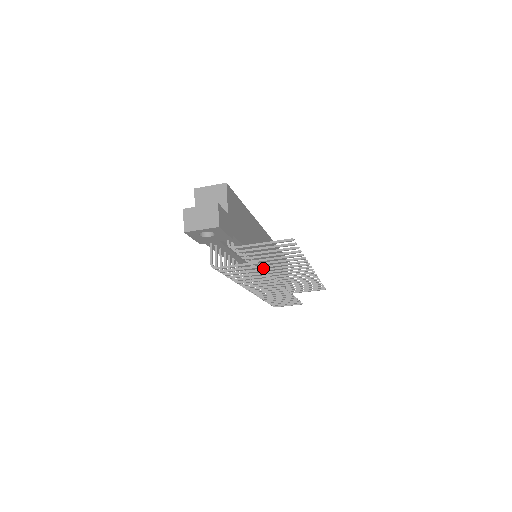
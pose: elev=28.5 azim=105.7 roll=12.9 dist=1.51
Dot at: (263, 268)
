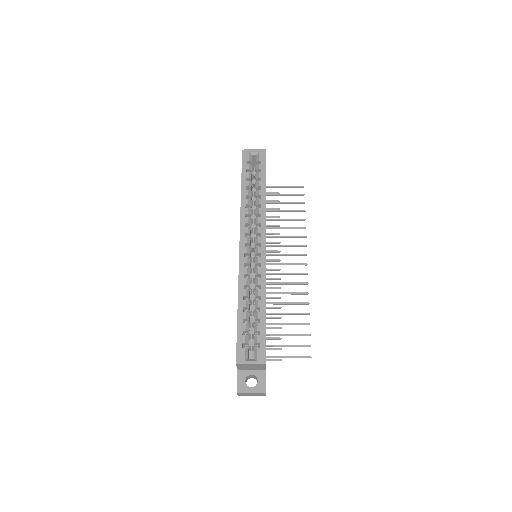
Dot at: (280, 339)
